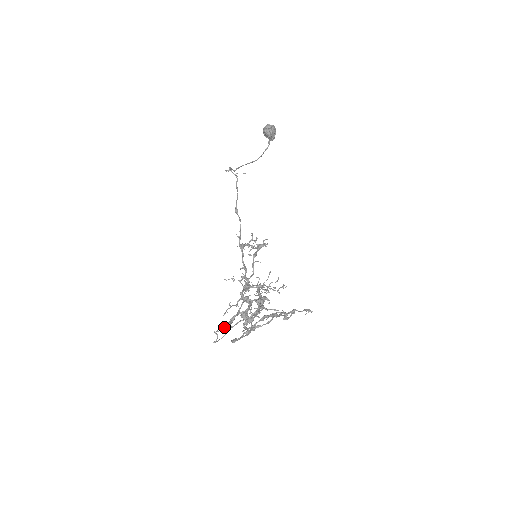
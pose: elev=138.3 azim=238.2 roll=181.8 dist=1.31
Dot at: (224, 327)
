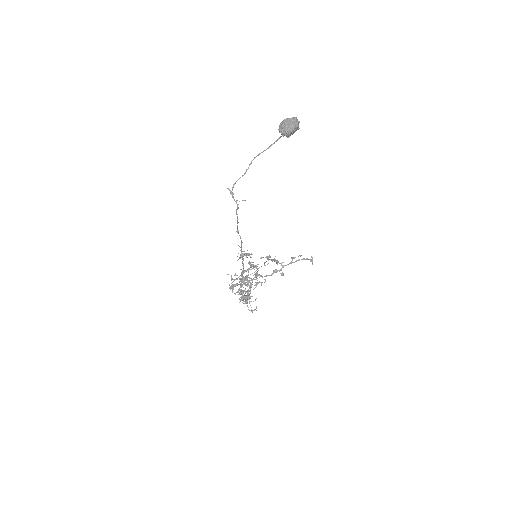
Dot at: (232, 289)
